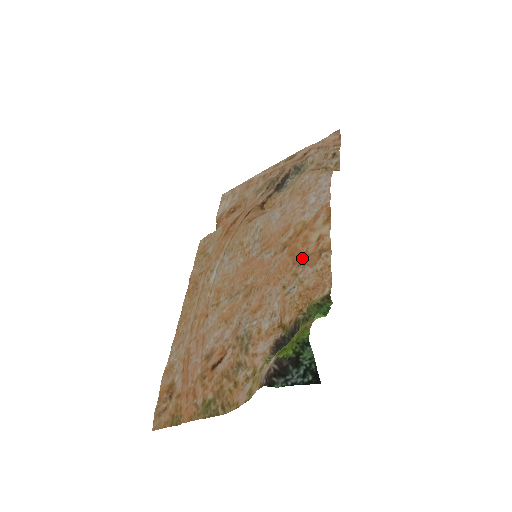
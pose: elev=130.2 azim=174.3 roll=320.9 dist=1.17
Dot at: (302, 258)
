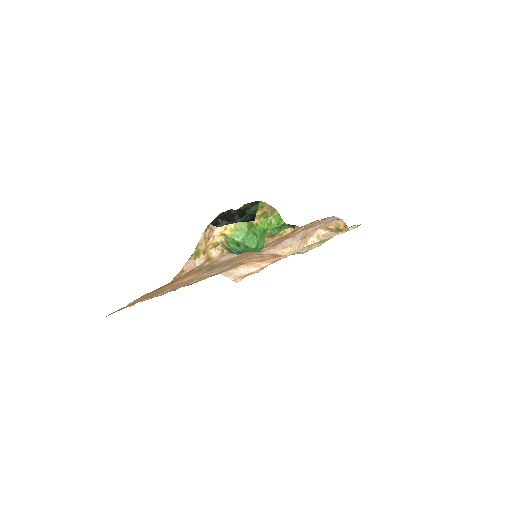
Dot at: occluded
